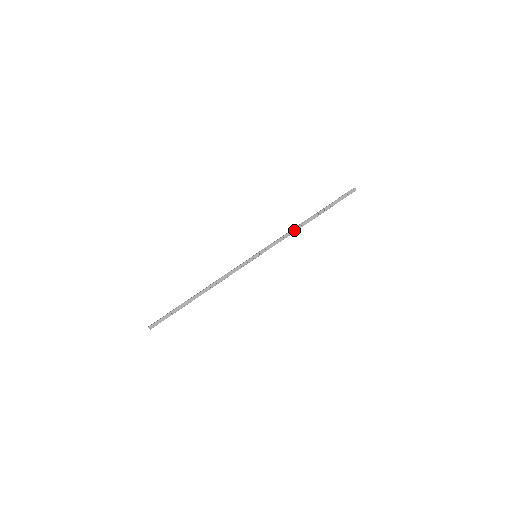
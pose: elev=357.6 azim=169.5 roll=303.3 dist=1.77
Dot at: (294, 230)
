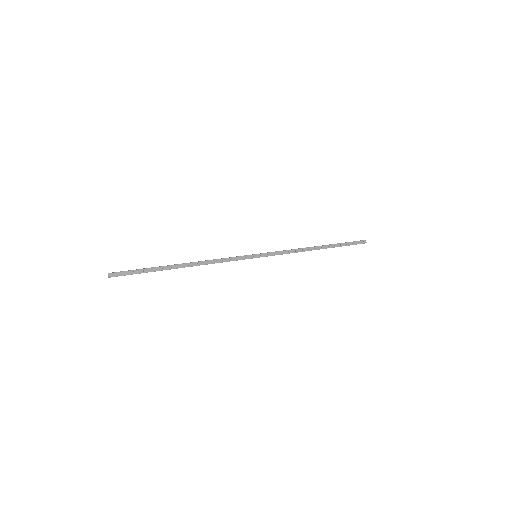
Dot at: (301, 250)
